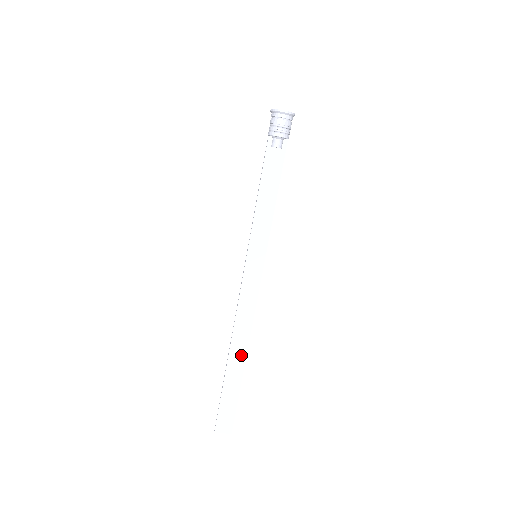
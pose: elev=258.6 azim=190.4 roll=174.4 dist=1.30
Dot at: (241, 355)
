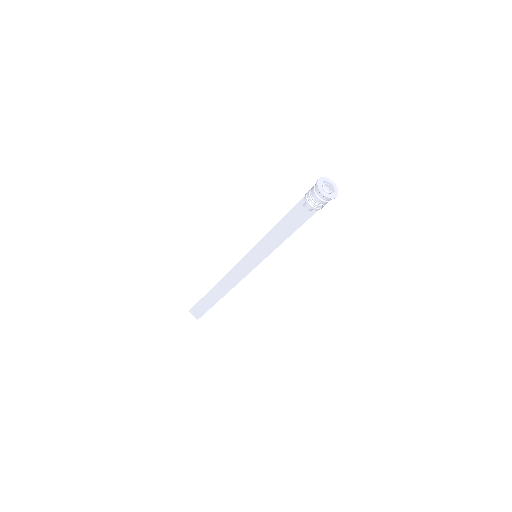
Dot at: (220, 294)
